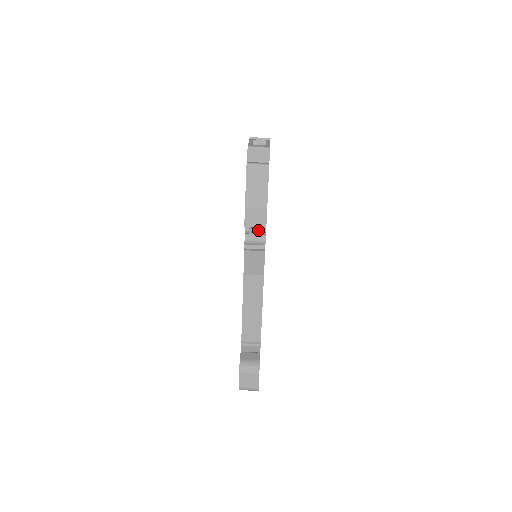
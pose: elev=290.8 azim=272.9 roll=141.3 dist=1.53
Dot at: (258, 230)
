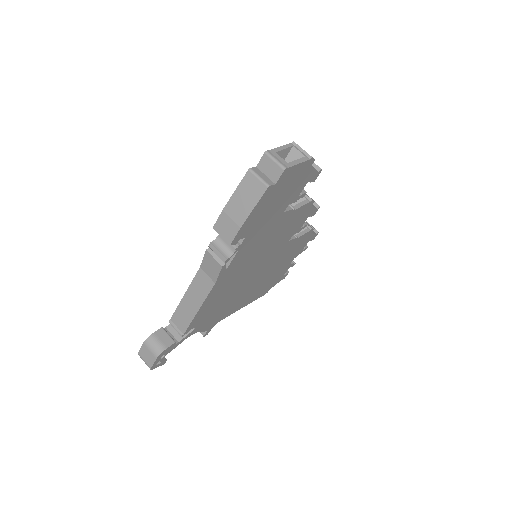
Dot at: occluded
